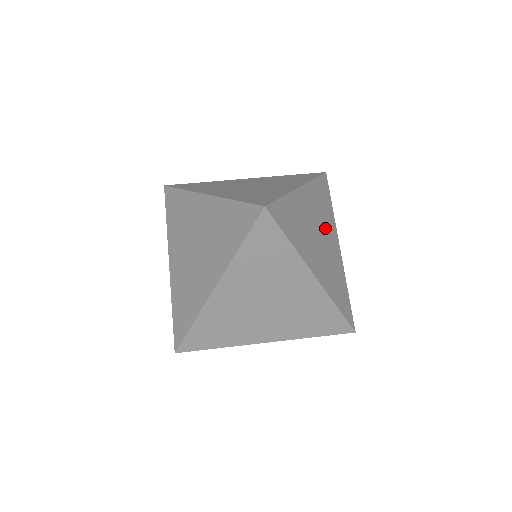
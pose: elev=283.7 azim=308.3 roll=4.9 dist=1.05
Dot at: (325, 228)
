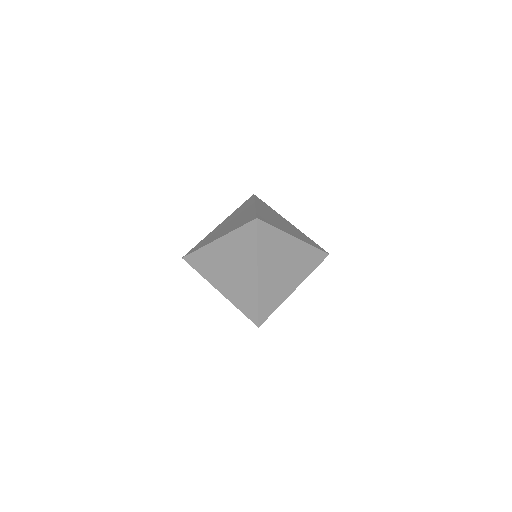
Dot at: (278, 217)
